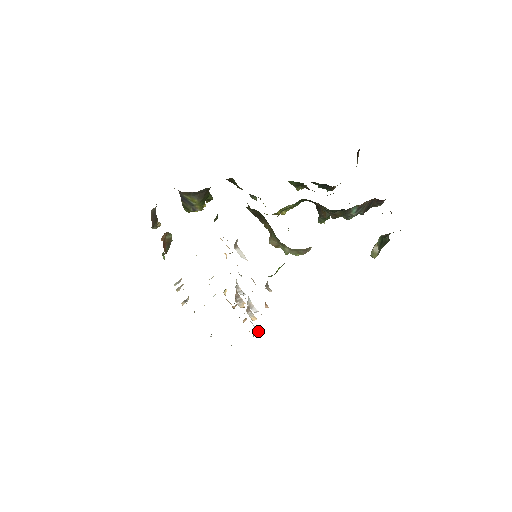
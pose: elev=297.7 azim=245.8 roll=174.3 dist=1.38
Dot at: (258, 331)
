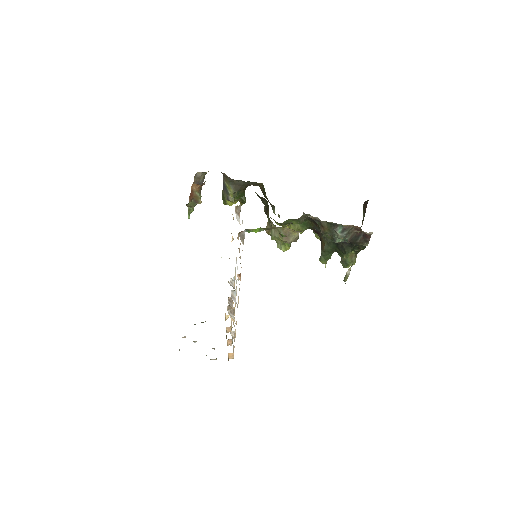
Dot at: (231, 334)
